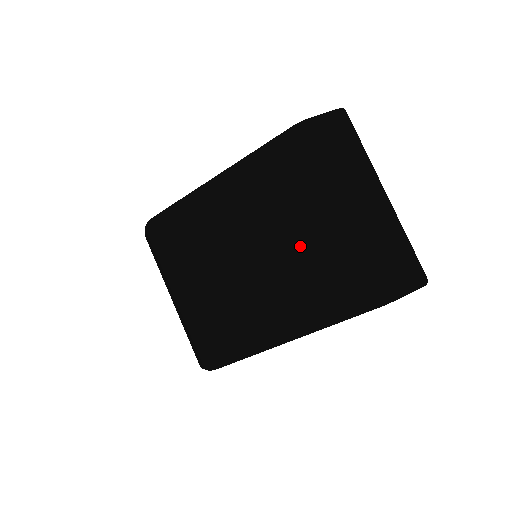
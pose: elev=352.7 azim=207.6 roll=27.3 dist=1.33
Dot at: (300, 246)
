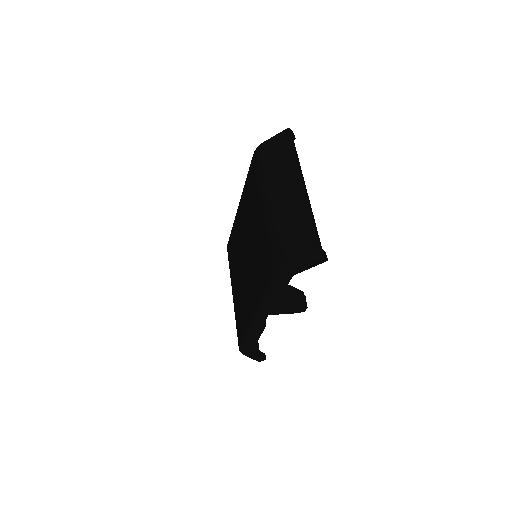
Dot at: (256, 238)
